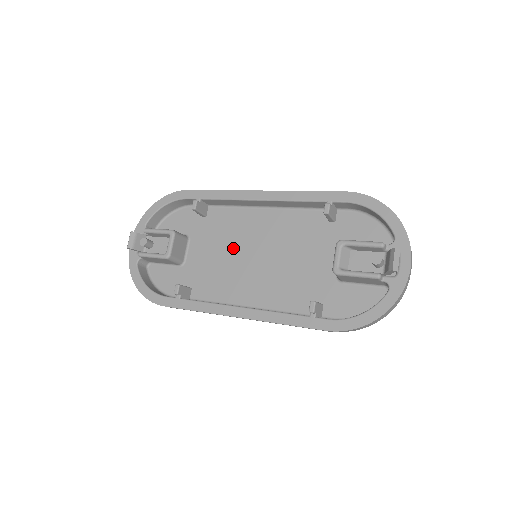
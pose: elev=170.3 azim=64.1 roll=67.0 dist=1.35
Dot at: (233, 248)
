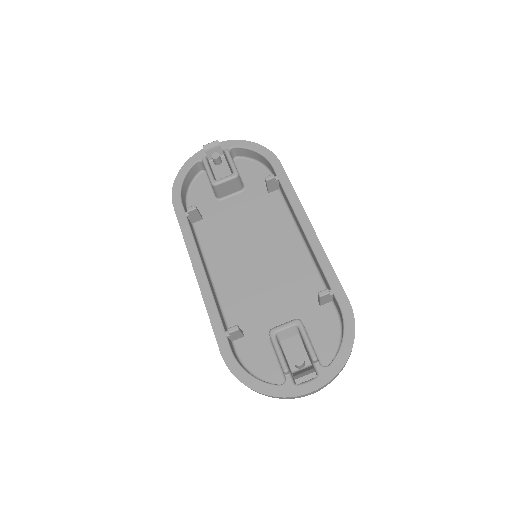
Dot at: (253, 232)
